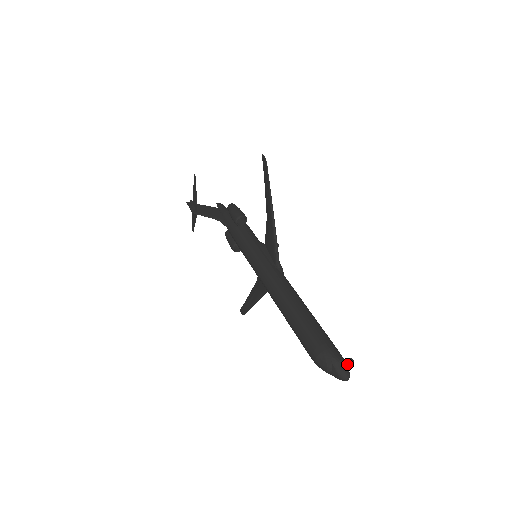
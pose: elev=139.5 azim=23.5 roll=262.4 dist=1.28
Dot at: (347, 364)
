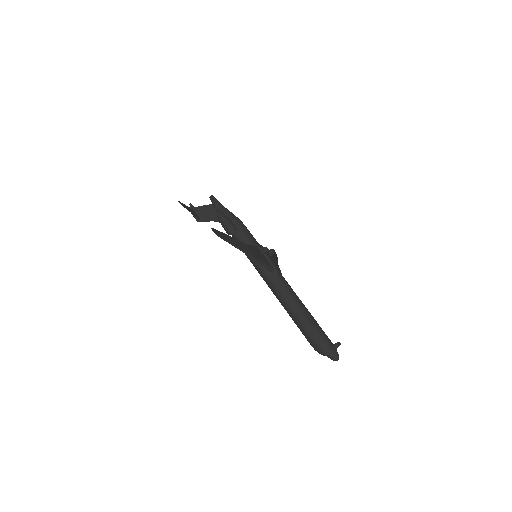
Dot at: (336, 349)
